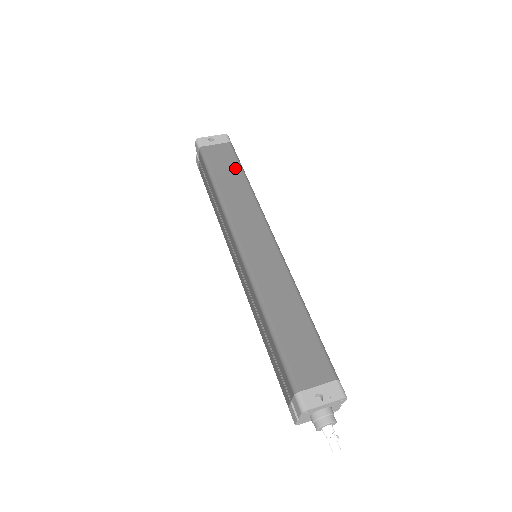
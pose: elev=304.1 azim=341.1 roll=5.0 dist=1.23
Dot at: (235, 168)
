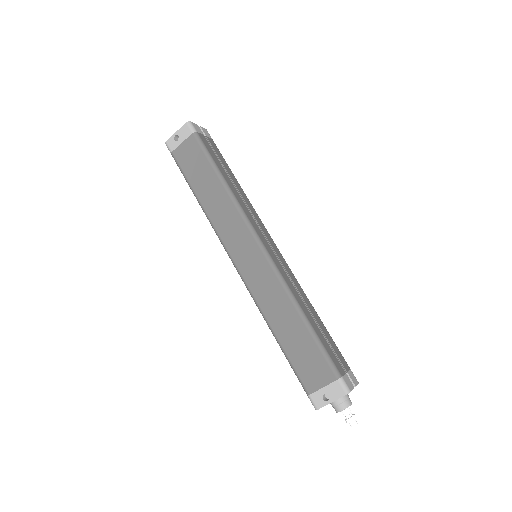
Dot at: (206, 168)
